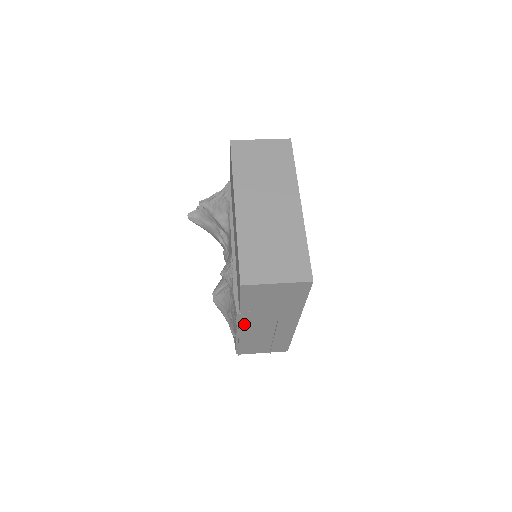
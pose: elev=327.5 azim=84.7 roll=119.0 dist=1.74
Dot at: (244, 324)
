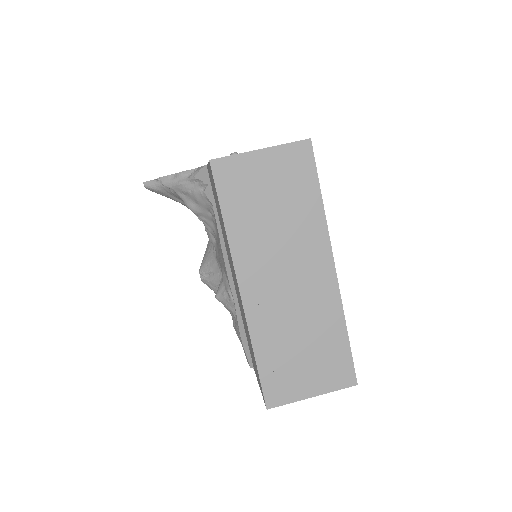
Dot at: occluded
